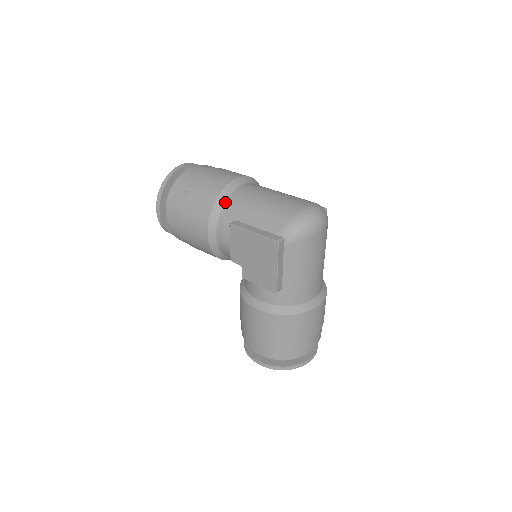
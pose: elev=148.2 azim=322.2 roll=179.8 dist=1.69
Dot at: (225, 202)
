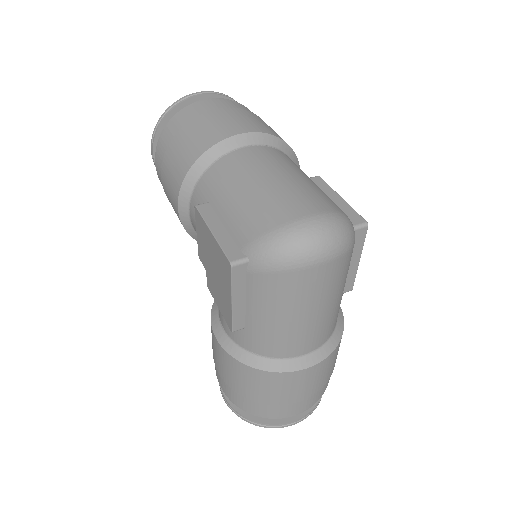
Dot at: (208, 168)
